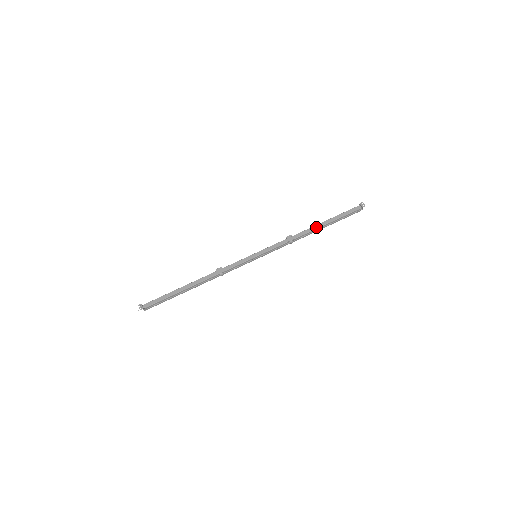
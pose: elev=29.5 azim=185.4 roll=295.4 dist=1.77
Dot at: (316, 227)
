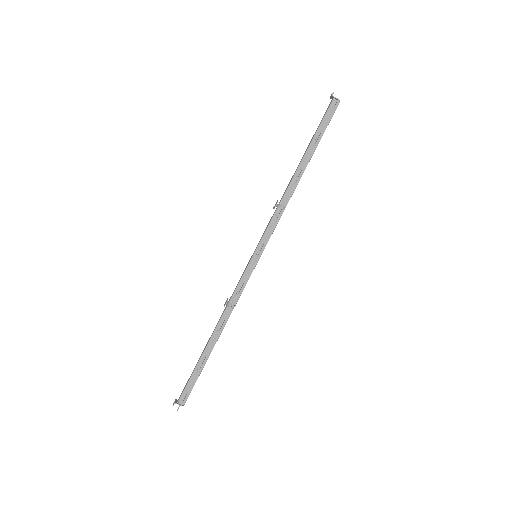
Dot at: (297, 167)
